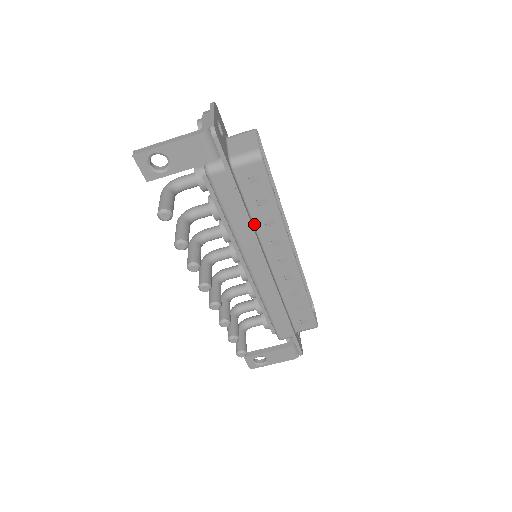
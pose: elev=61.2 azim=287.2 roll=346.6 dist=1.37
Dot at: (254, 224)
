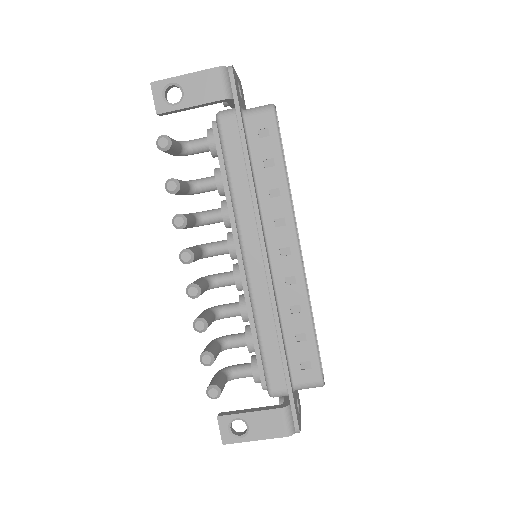
Dot at: (257, 192)
